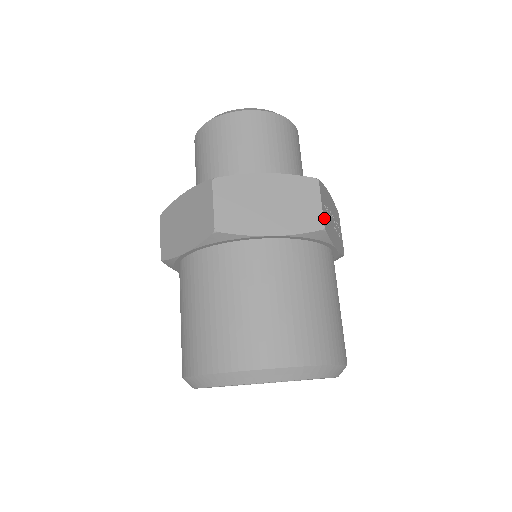
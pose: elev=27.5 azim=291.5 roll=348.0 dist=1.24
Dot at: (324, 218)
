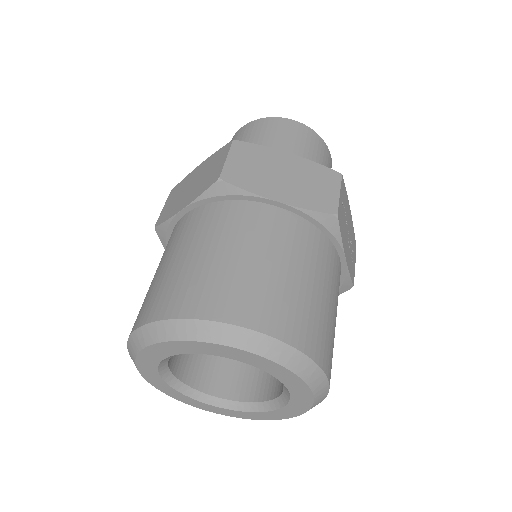
Dot at: (339, 208)
